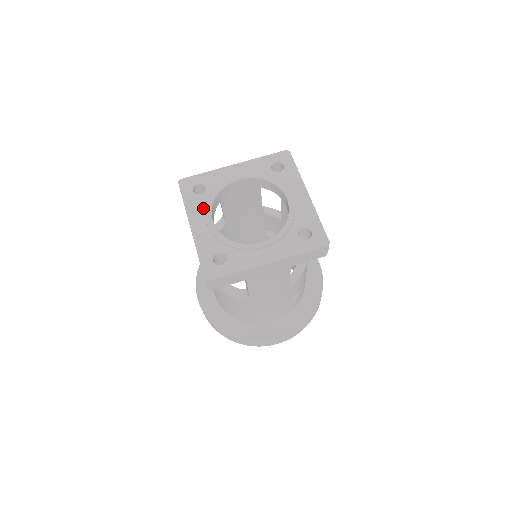
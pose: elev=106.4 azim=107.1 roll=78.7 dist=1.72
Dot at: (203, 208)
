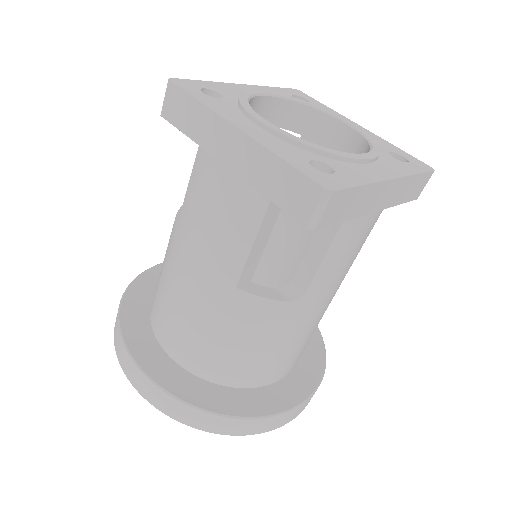
Dot at: (237, 111)
